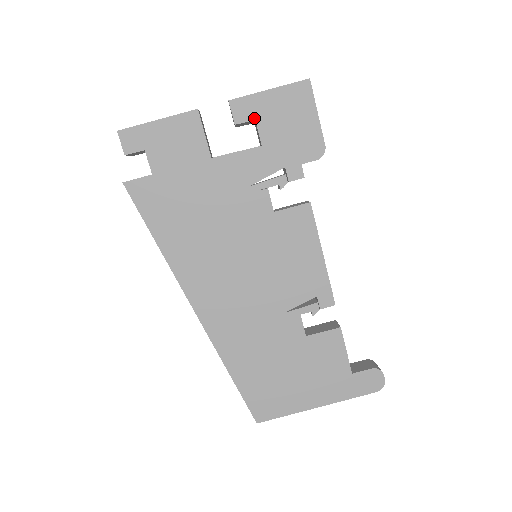
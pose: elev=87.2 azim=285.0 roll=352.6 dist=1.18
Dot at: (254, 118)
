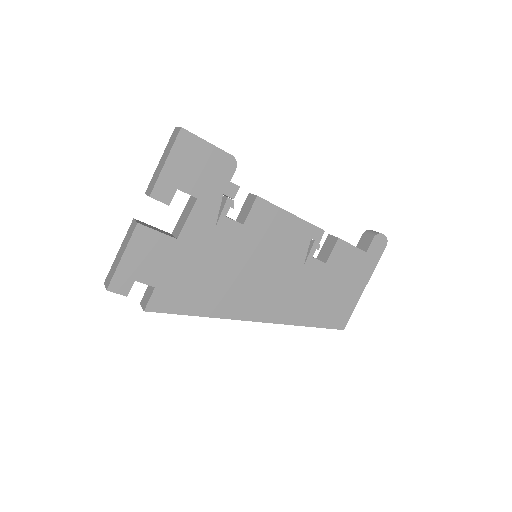
Dot at: (175, 189)
